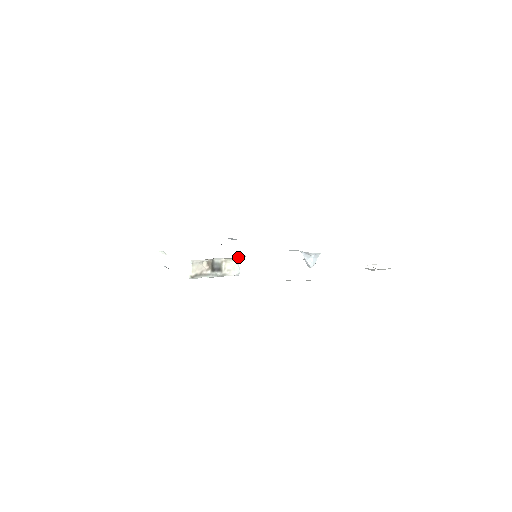
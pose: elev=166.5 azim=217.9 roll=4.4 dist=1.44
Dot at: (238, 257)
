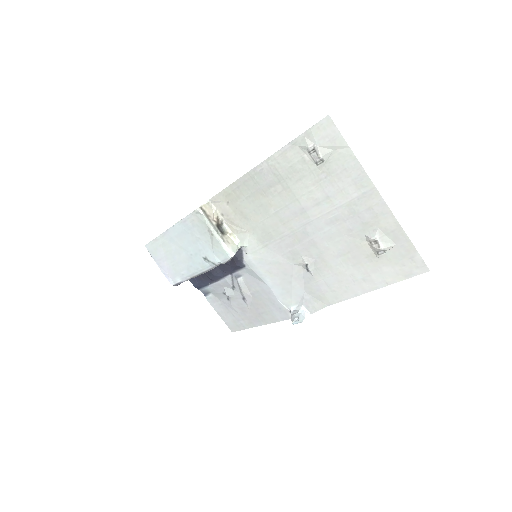
Dot at: (237, 257)
